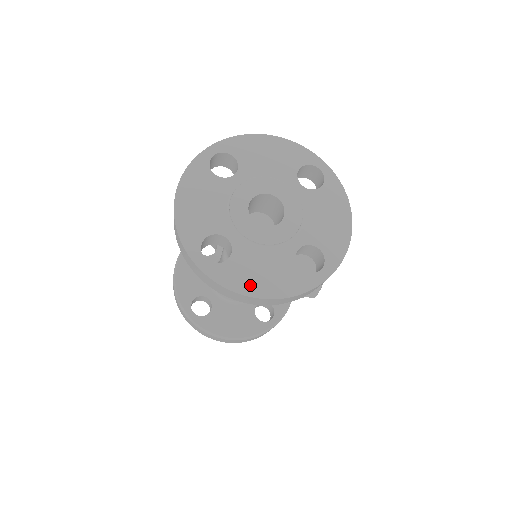
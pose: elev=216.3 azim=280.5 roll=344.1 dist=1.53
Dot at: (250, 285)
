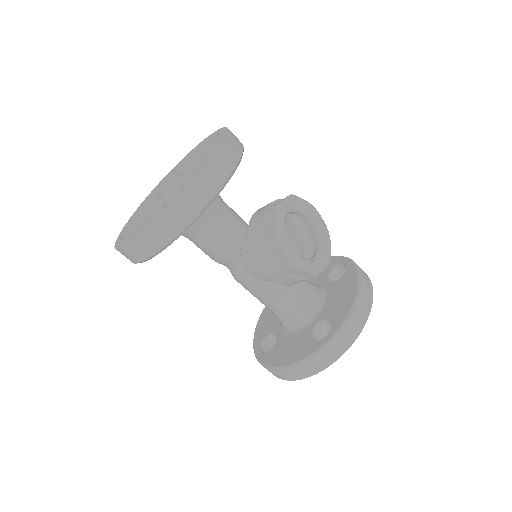
Dot at: (130, 239)
